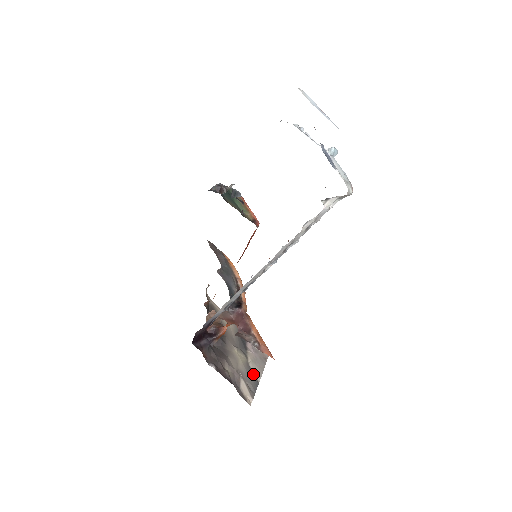
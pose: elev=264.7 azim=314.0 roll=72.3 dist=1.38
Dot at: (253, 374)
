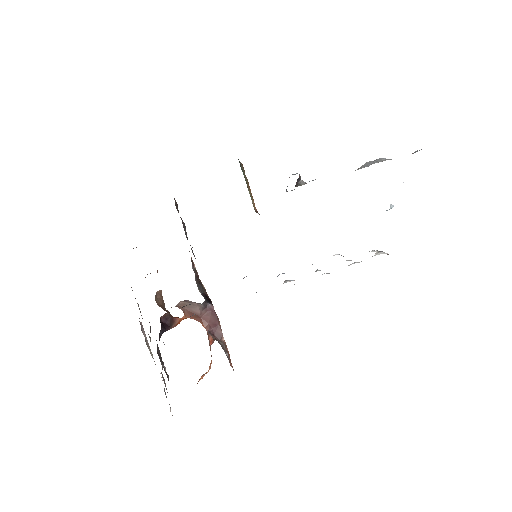
Dot at: occluded
